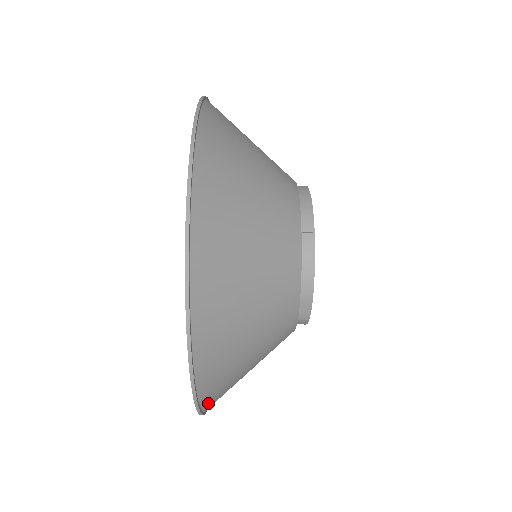
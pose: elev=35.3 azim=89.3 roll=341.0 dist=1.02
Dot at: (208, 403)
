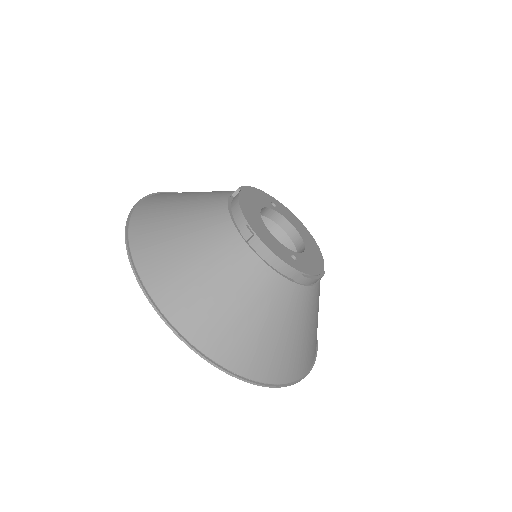
Dot at: (173, 314)
